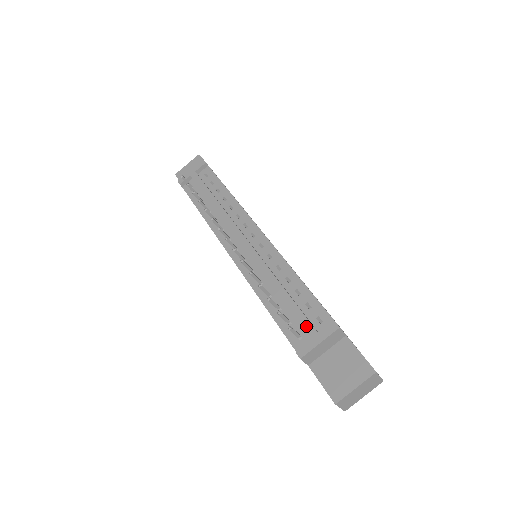
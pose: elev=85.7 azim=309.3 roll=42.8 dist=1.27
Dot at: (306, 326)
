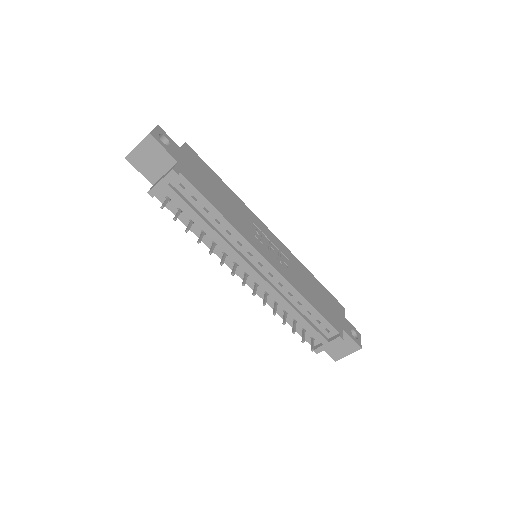
Dot at: (319, 338)
